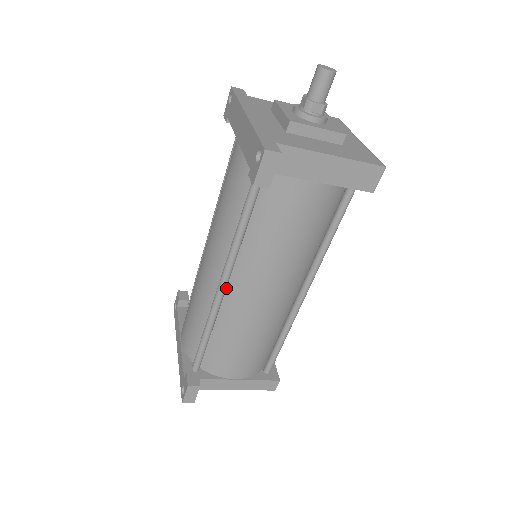
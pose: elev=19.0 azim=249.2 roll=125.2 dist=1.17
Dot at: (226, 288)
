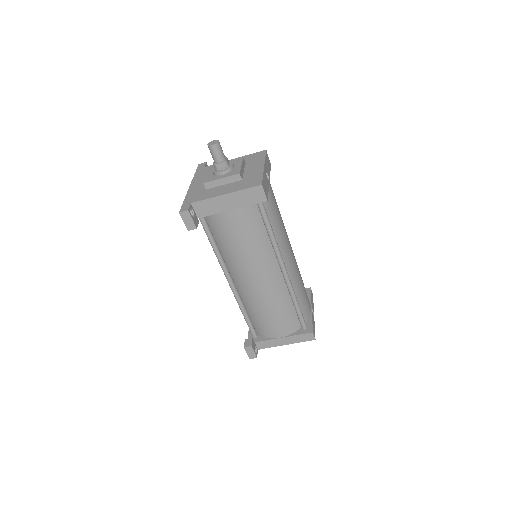
Dot at: (235, 283)
